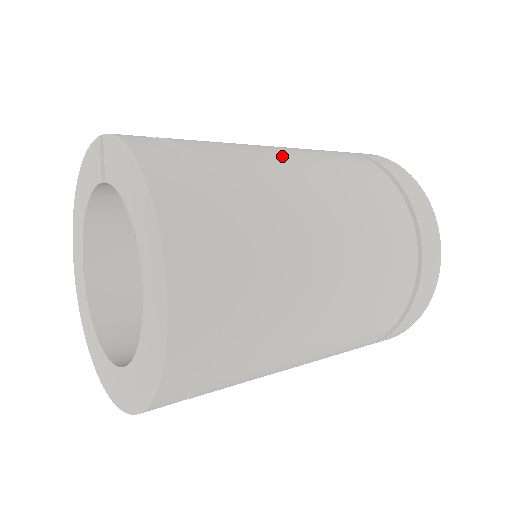
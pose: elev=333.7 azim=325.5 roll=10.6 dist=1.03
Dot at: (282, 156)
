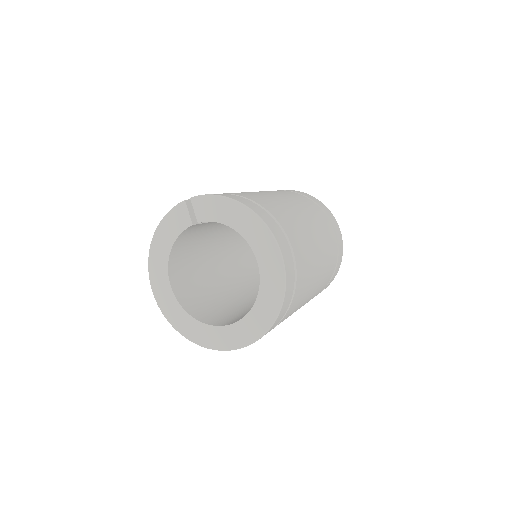
Dot at: (264, 193)
